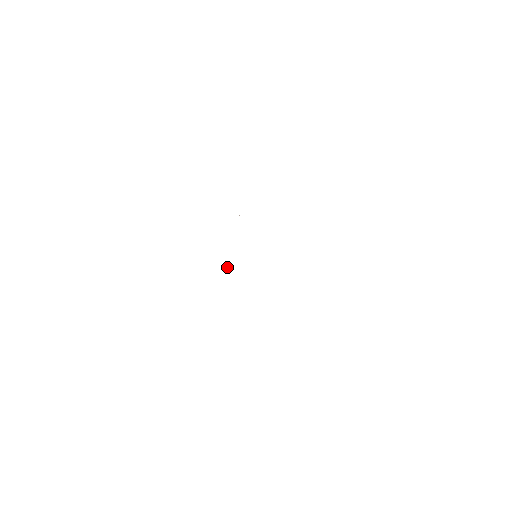
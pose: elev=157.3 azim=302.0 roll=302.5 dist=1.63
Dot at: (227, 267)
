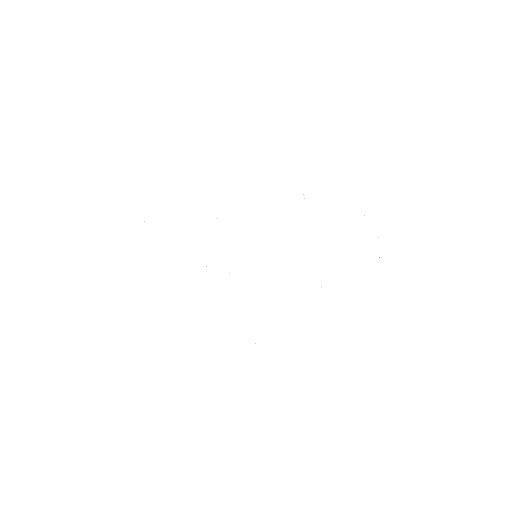
Dot at: occluded
